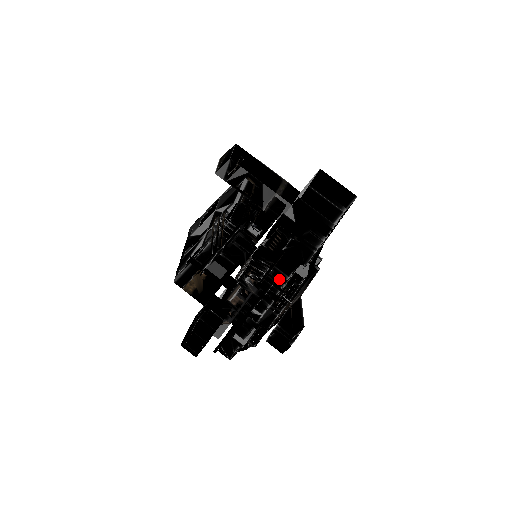
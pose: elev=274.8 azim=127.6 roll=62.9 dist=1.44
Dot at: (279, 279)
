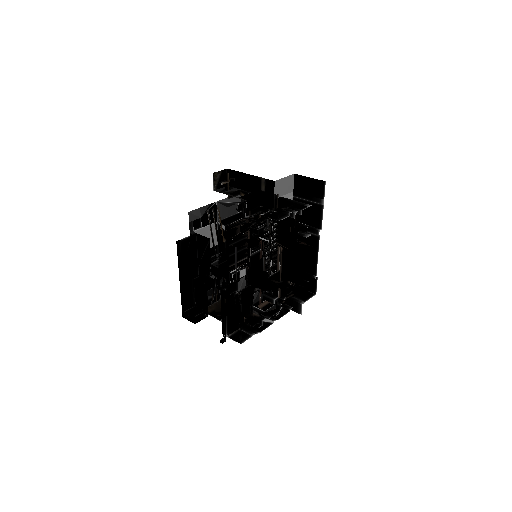
Dot at: (285, 285)
